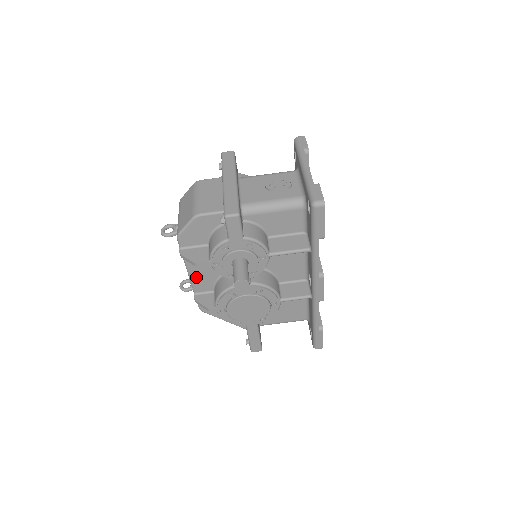
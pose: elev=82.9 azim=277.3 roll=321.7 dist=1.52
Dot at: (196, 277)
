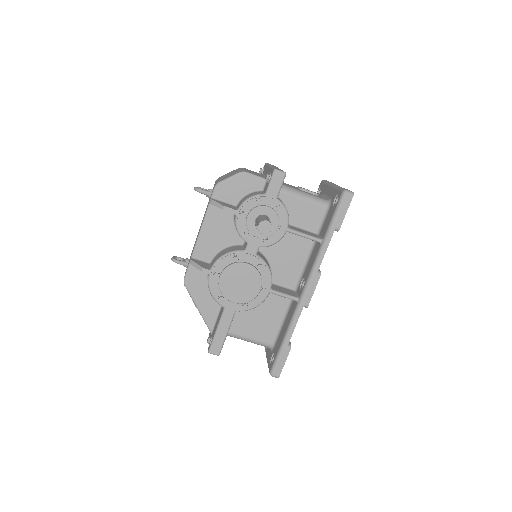
Dot at: (205, 238)
